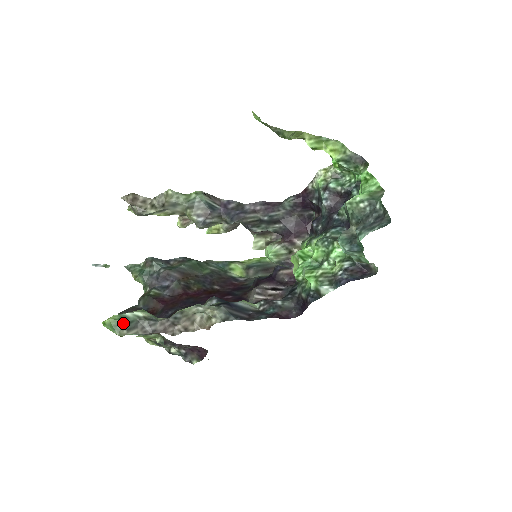
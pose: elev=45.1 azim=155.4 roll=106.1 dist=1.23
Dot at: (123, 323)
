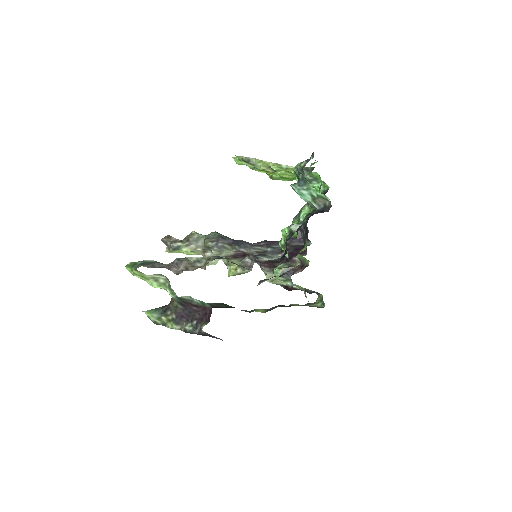
Dot at: (139, 263)
